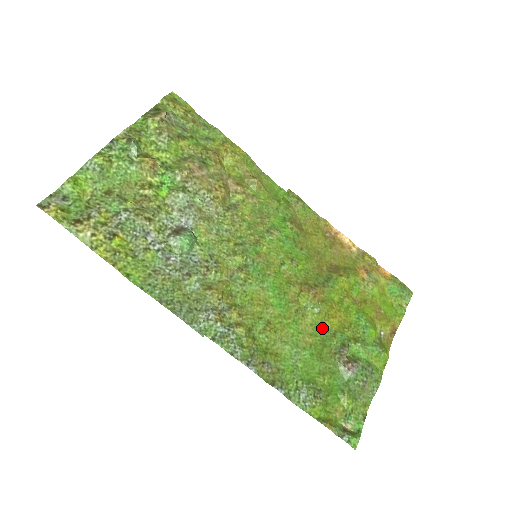
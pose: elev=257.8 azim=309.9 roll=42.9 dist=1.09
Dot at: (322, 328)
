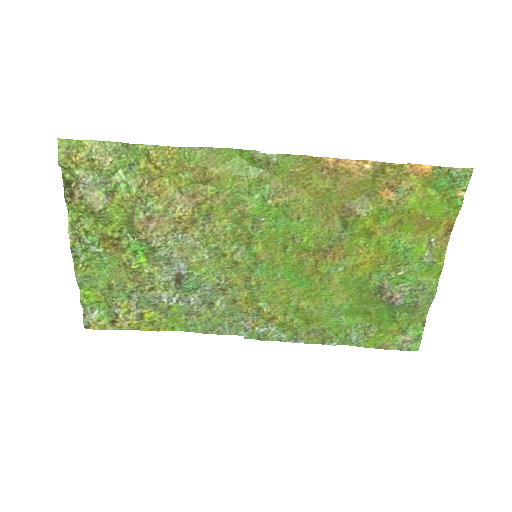
Dot at: (354, 280)
